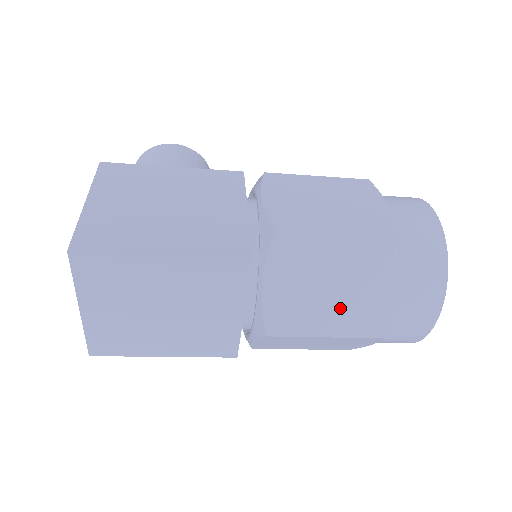
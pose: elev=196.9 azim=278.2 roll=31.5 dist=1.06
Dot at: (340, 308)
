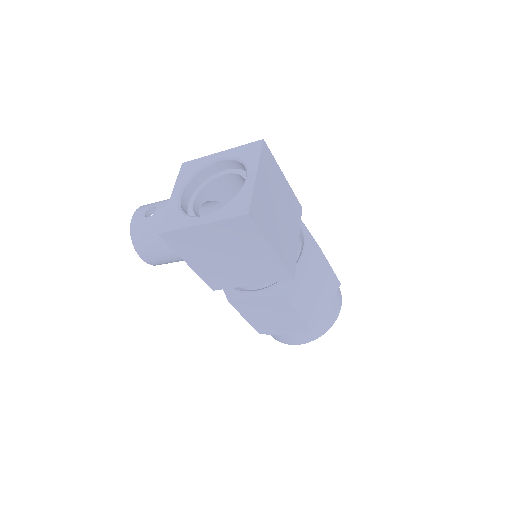
Dot at: occluded
